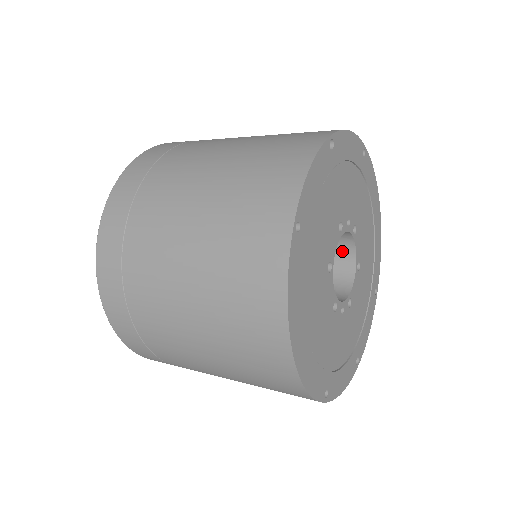
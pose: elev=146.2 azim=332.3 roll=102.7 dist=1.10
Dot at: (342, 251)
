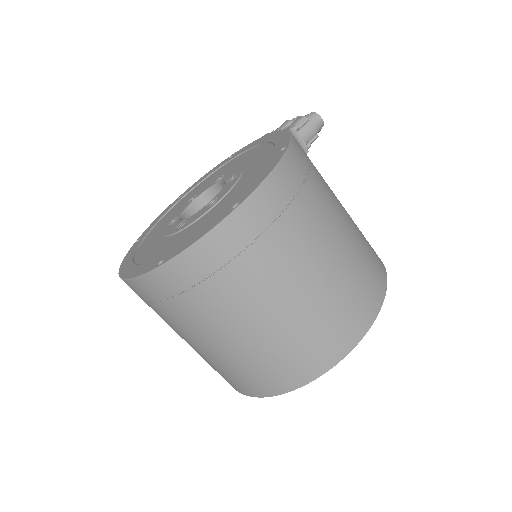
Dot at: occluded
